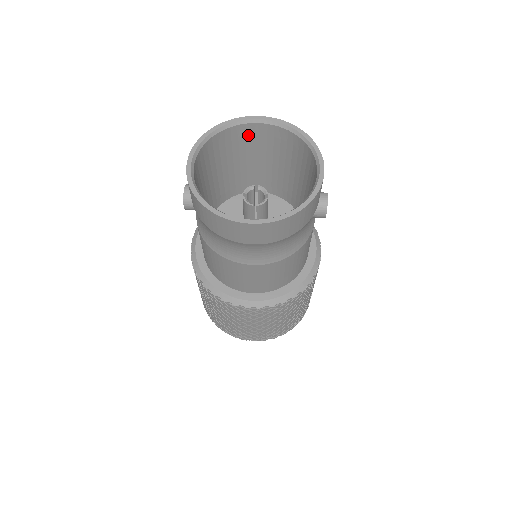
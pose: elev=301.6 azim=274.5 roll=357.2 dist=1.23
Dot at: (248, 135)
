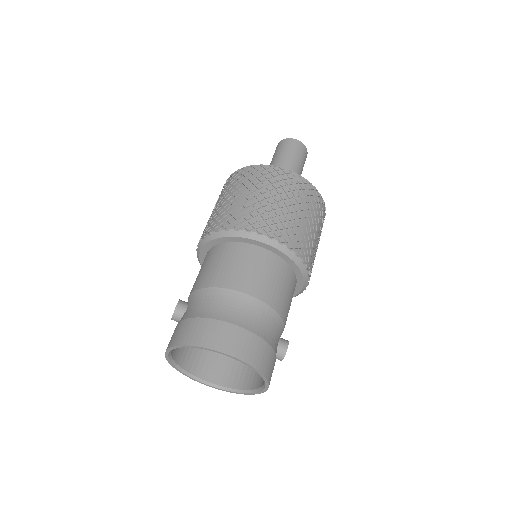
Dot at: (221, 337)
